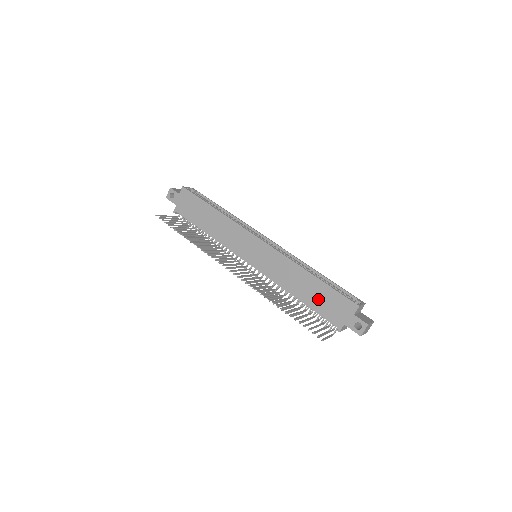
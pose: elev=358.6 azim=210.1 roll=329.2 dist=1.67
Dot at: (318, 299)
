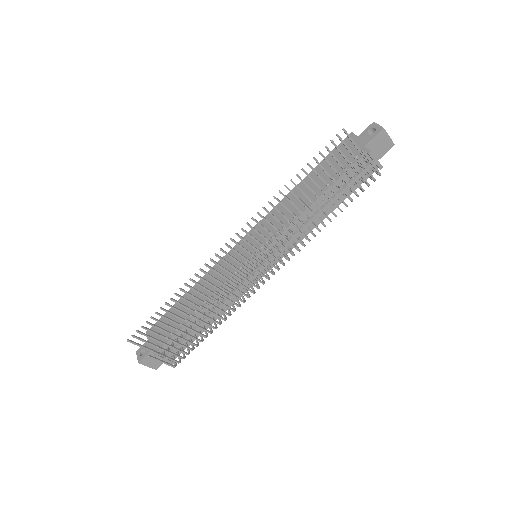
Dot at: (327, 175)
